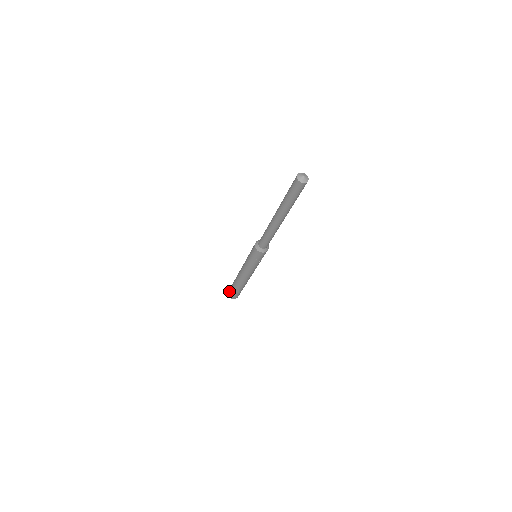
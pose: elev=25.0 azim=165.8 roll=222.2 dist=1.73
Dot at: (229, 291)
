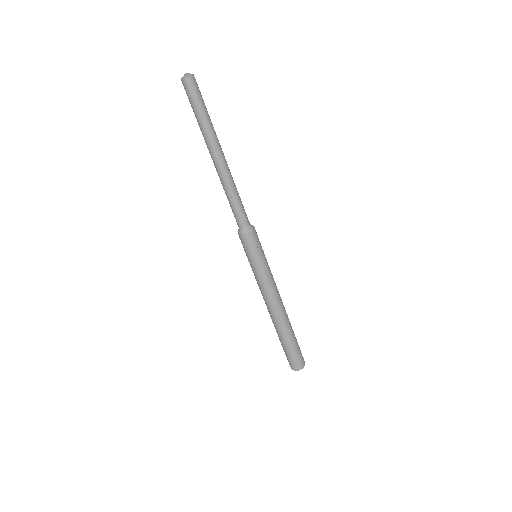
Dot at: occluded
